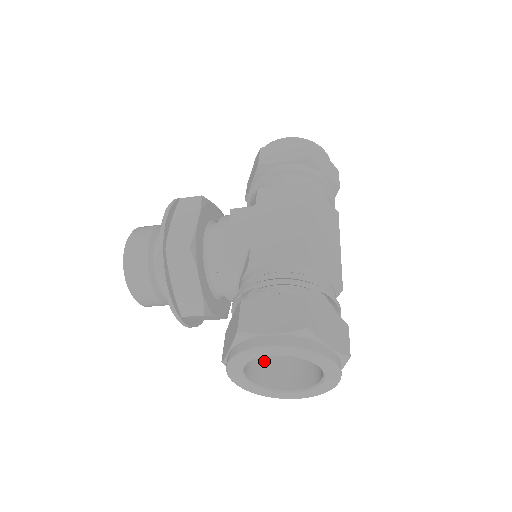
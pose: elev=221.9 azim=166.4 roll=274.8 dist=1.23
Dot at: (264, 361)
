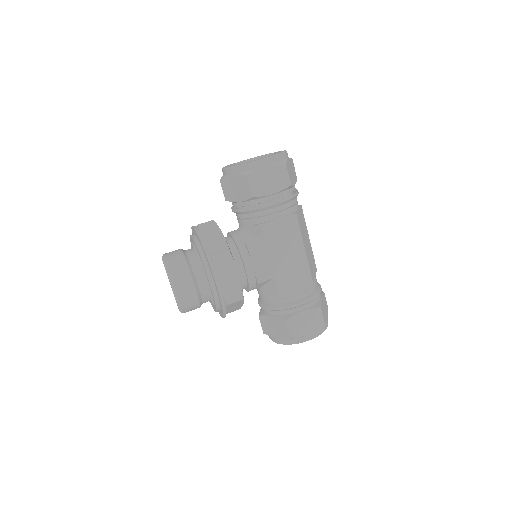
Dot at: occluded
